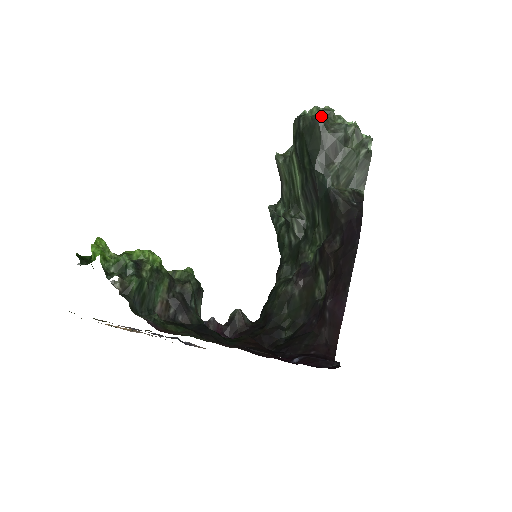
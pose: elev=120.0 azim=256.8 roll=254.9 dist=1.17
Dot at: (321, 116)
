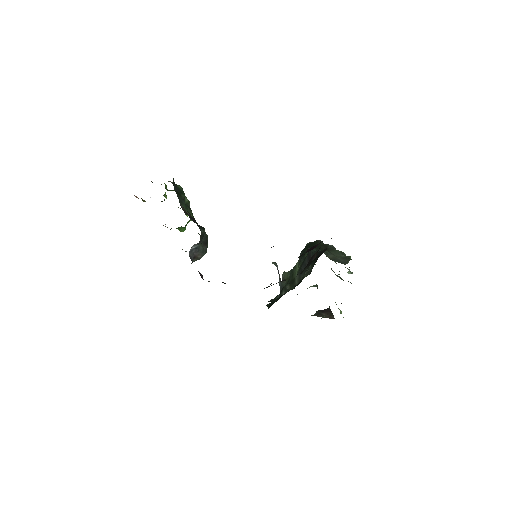
Dot at: occluded
